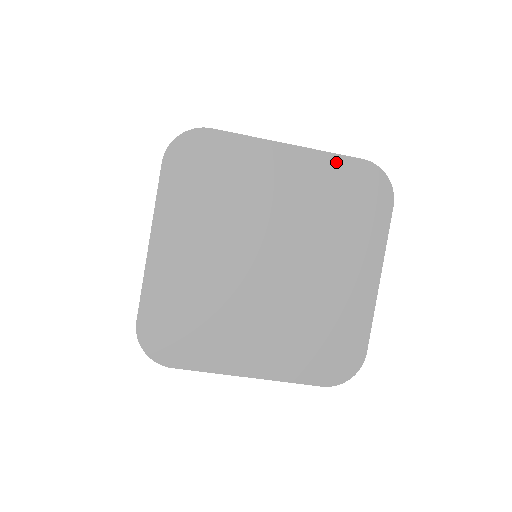
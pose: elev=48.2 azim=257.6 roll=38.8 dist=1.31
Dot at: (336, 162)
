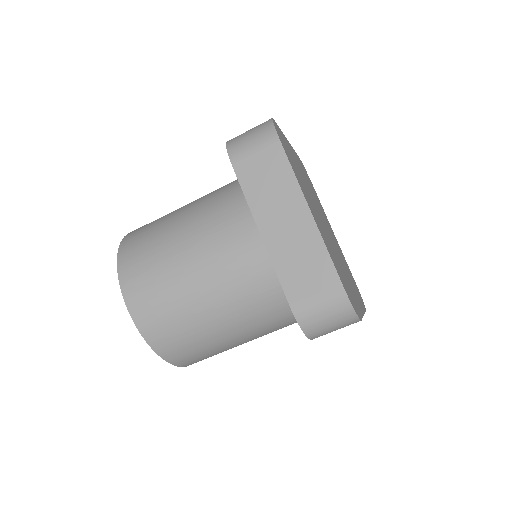
Dot at: occluded
